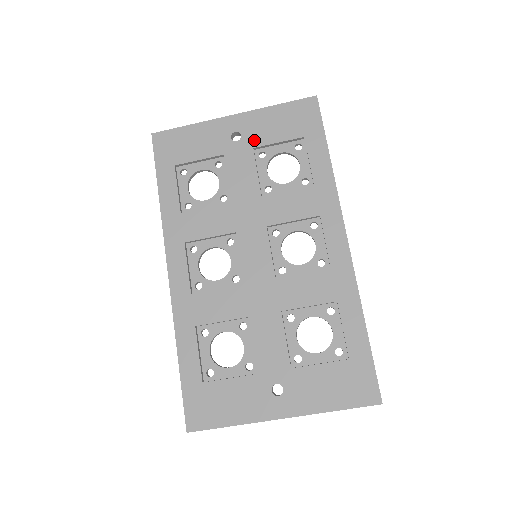
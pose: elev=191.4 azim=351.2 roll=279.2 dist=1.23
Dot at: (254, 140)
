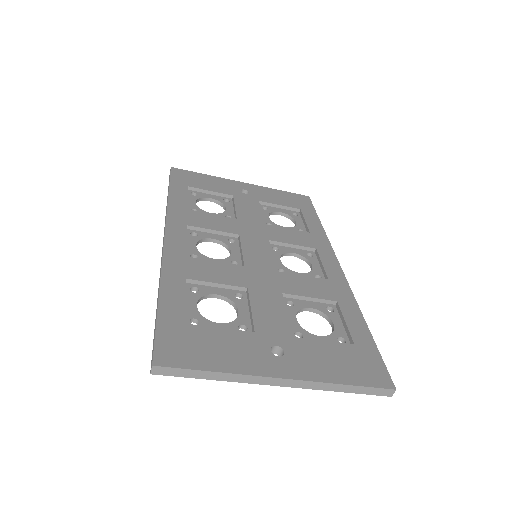
Dot at: (260, 198)
